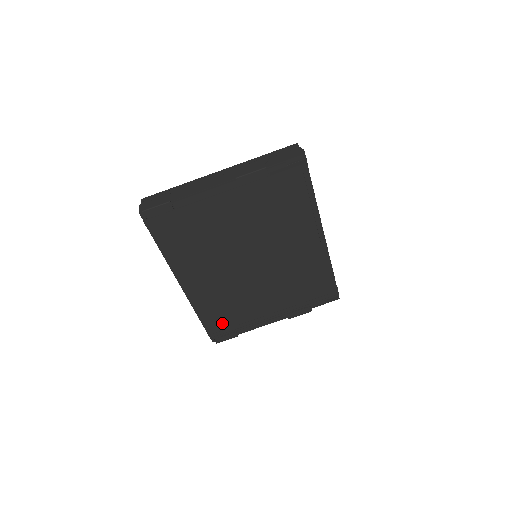
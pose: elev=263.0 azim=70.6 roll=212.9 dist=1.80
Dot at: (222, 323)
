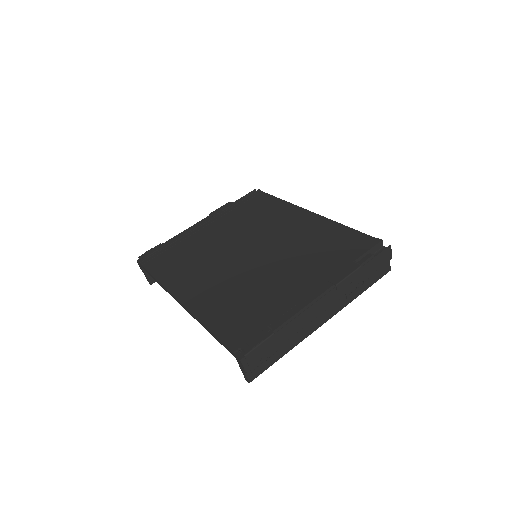
Dot at: (243, 325)
